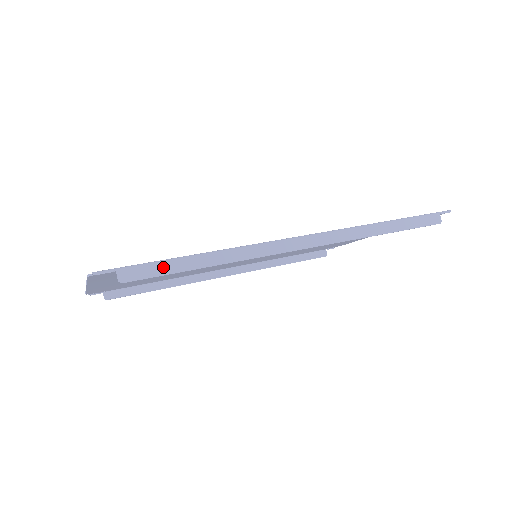
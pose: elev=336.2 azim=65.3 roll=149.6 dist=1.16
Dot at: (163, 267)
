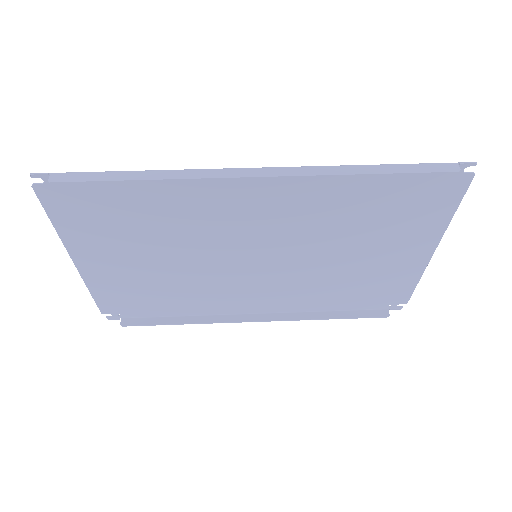
Dot at: (94, 175)
